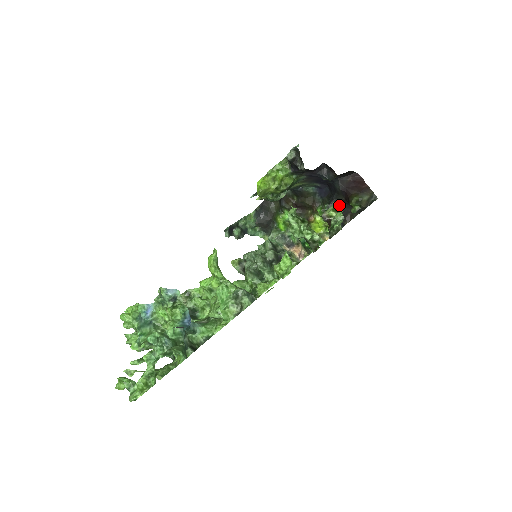
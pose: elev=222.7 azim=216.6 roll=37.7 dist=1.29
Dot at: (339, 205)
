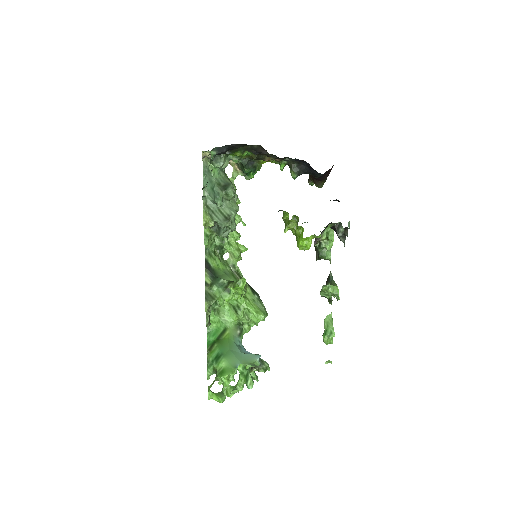
Dot at: occluded
